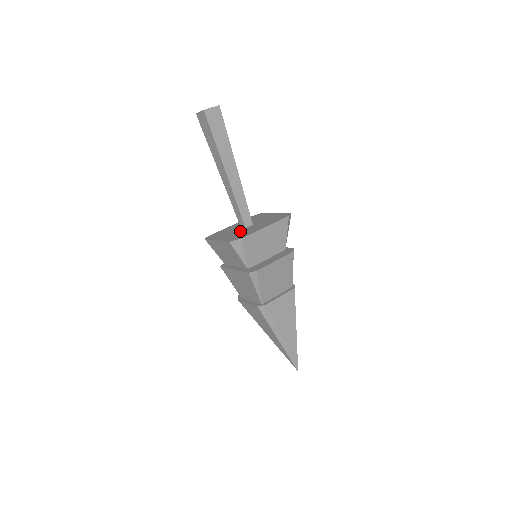
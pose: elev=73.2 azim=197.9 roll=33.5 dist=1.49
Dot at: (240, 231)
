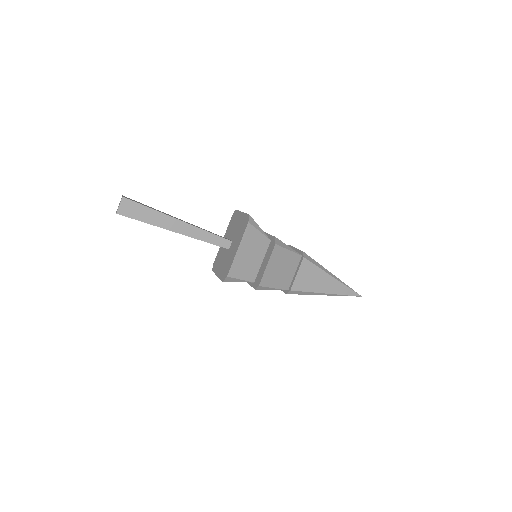
Dot at: (226, 257)
